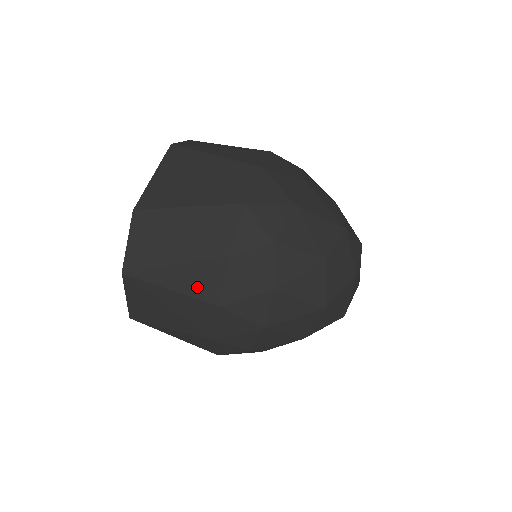
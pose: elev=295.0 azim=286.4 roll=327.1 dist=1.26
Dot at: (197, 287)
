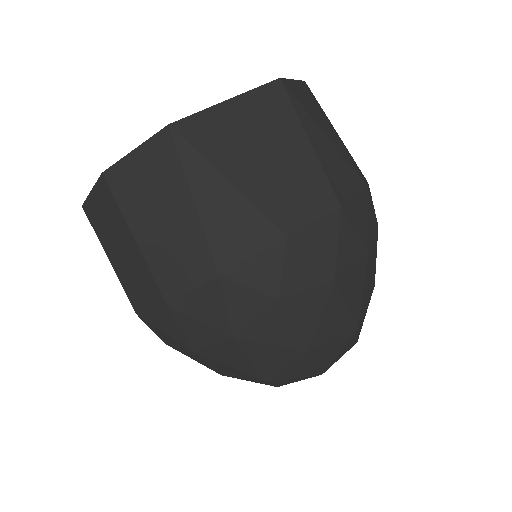
Dot at: (162, 266)
